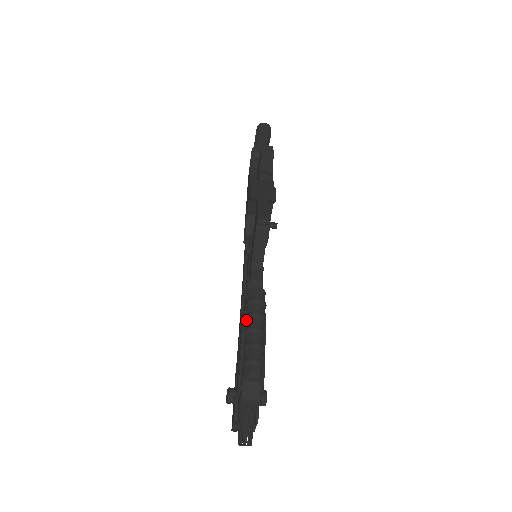
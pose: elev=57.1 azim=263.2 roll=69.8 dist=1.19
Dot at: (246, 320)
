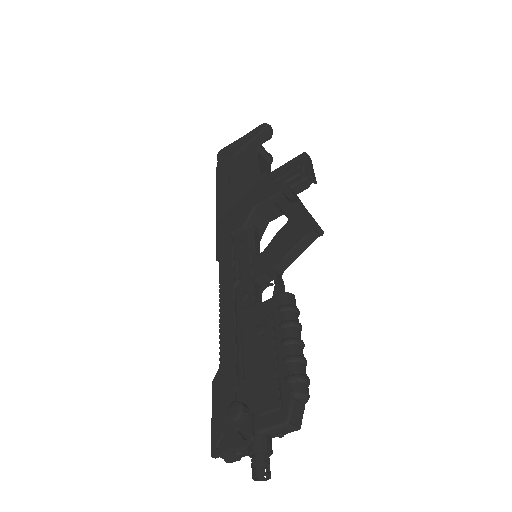
Dot at: (285, 327)
